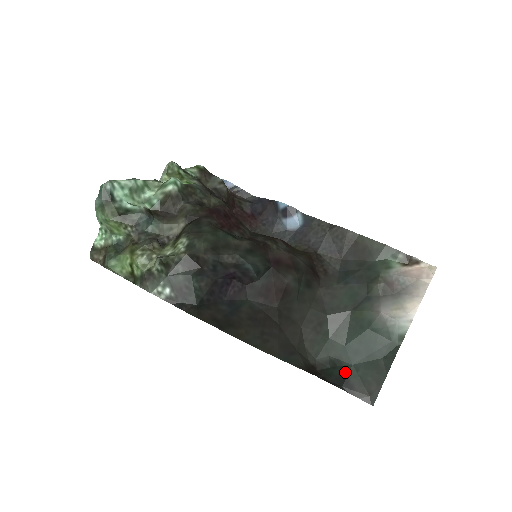
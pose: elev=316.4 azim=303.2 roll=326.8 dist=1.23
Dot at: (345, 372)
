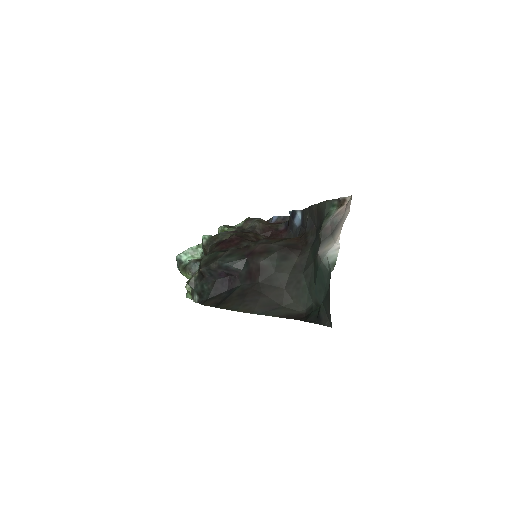
Dot at: (319, 310)
